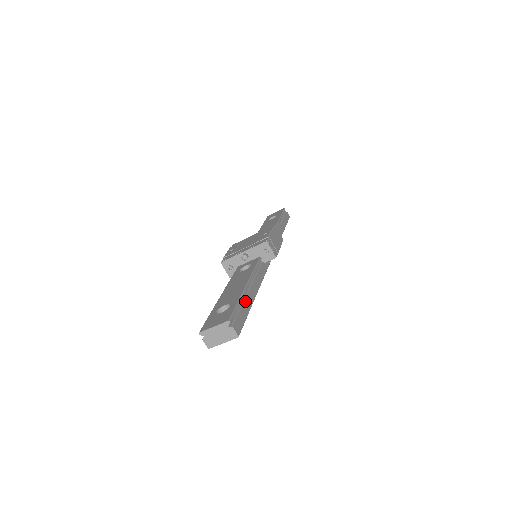
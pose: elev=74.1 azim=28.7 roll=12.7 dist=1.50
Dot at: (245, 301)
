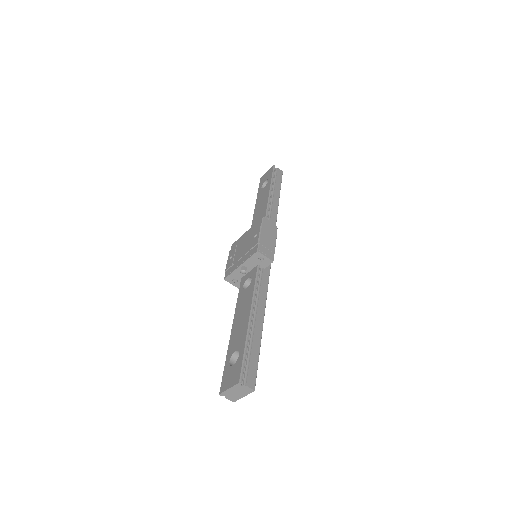
Dot at: (252, 340)
